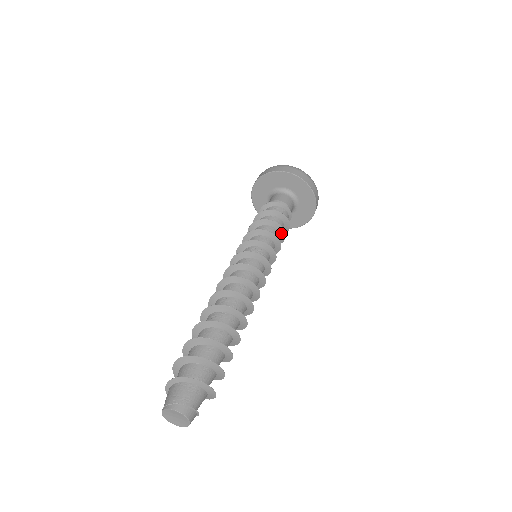
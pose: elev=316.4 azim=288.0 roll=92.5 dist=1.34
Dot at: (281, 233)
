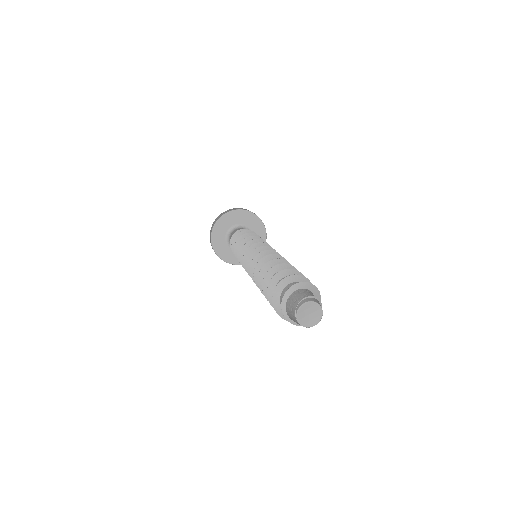
Dot at: occluded
